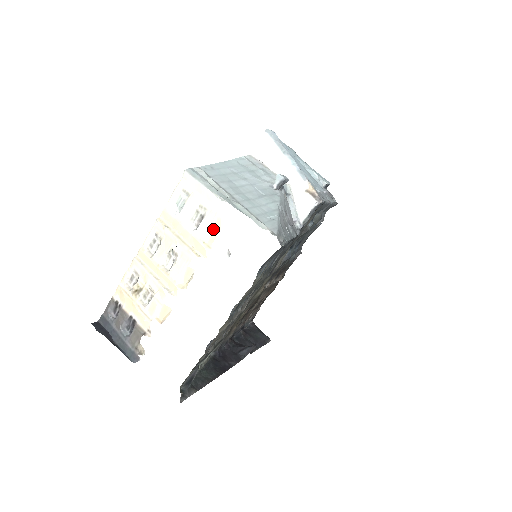
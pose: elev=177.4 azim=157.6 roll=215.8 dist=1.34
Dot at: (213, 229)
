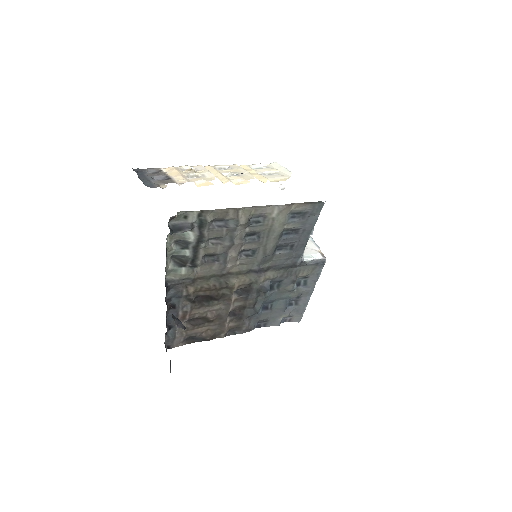
Dot at: (279, 179)
